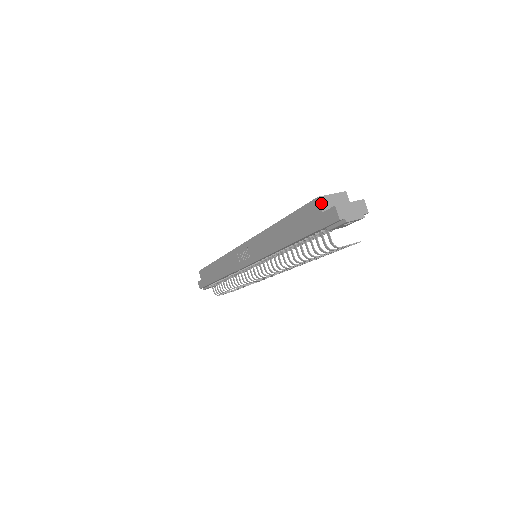
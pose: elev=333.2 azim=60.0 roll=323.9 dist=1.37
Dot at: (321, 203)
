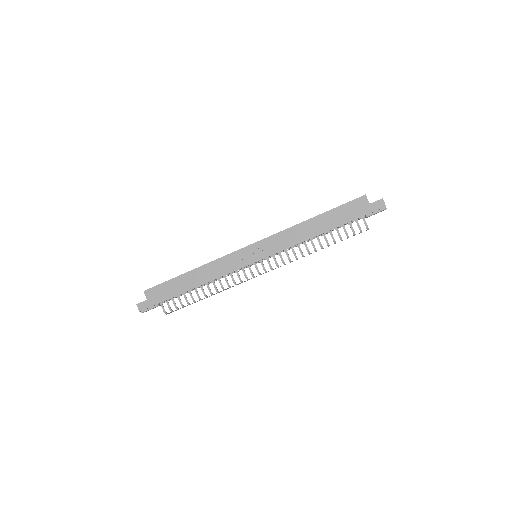
Dot at: occluded
